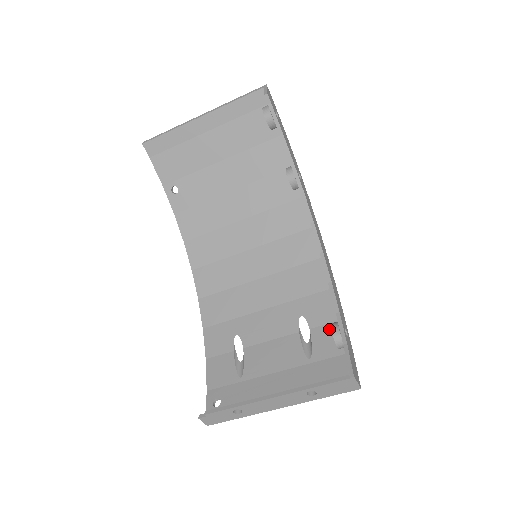
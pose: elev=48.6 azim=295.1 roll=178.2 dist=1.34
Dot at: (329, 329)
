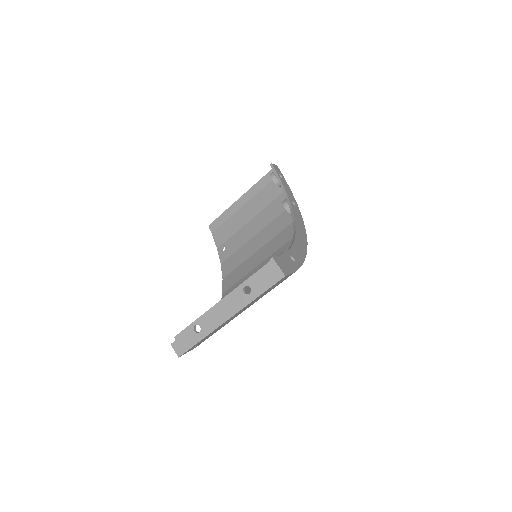
Dot at: occluded
